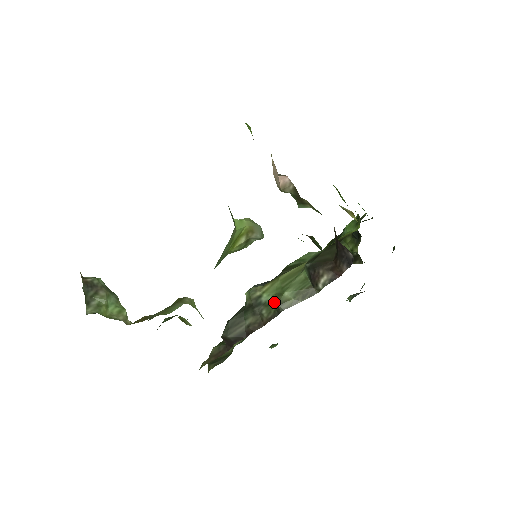
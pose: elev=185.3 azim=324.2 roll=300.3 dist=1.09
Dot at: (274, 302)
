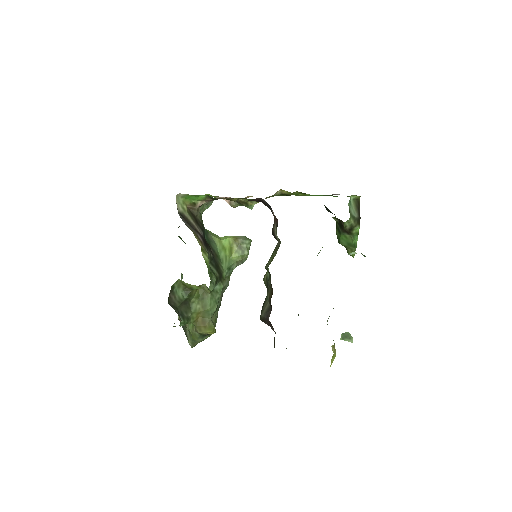
Dot at: occluded
